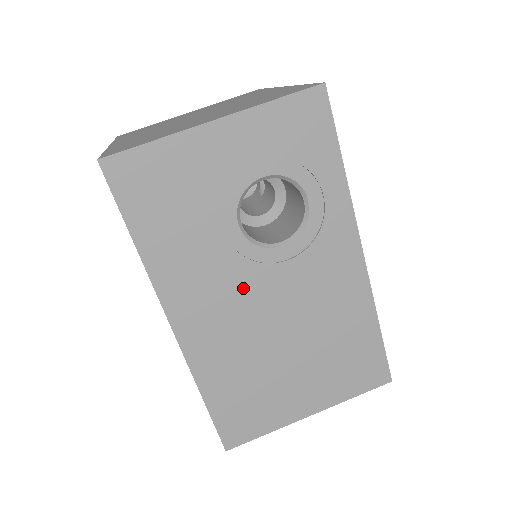
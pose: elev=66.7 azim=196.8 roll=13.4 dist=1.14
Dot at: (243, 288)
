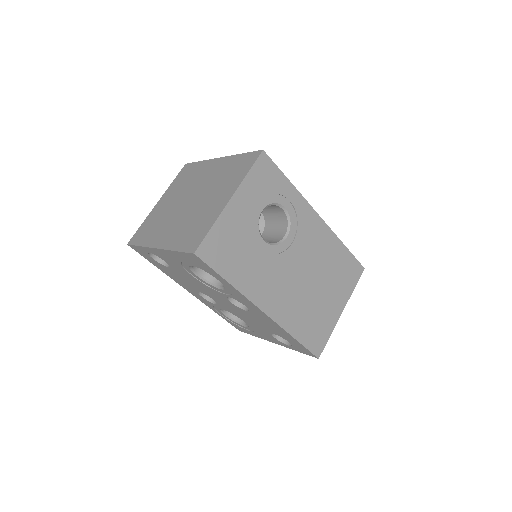
Dot at: (282, 270)
